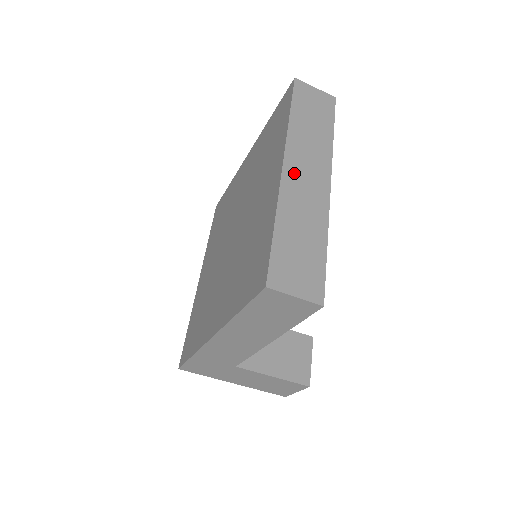
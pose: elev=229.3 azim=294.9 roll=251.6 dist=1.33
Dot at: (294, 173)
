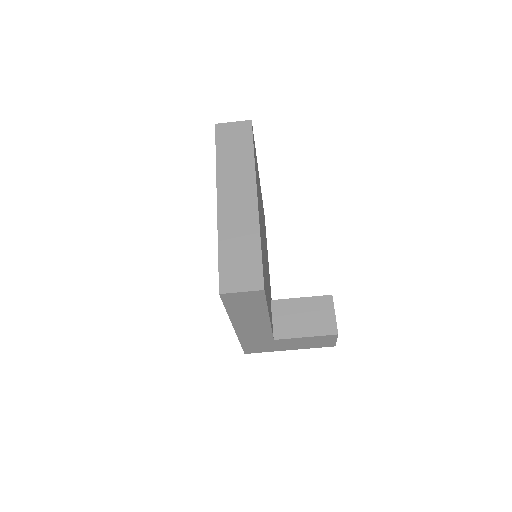
Dot at: (226, 202)
